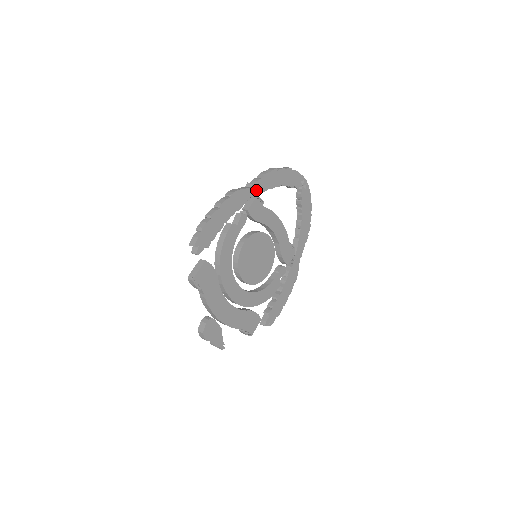
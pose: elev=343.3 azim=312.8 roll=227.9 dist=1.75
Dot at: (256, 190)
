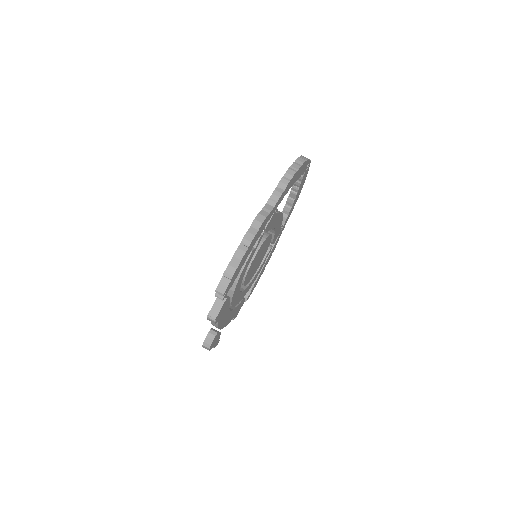
Dot at: (277, 205)
